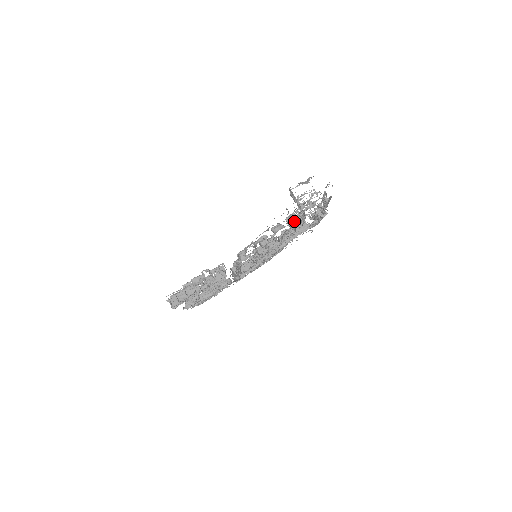
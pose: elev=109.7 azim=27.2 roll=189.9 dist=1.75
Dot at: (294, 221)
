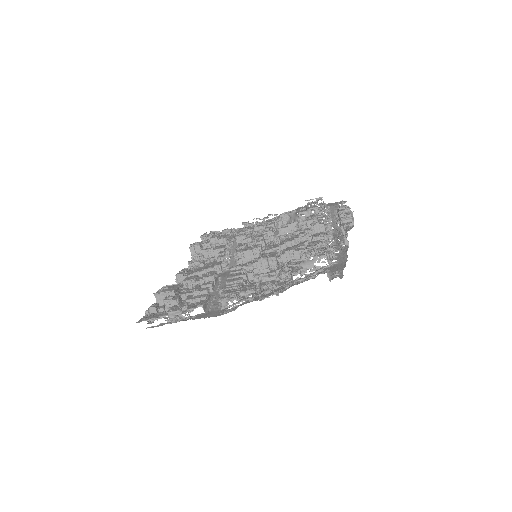
Dot at: occluded
